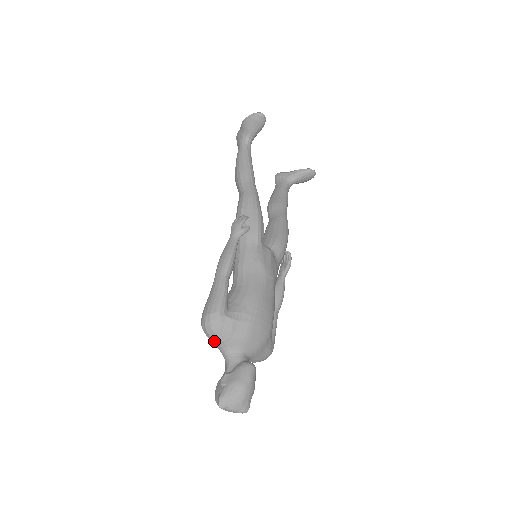
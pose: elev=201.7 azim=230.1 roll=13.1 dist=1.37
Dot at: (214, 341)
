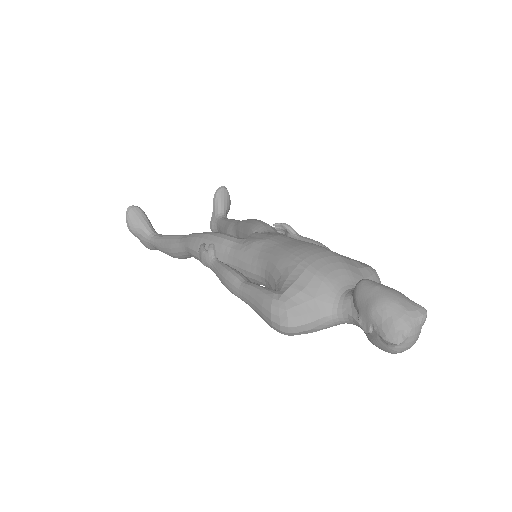
Dot at: (310, 324)
